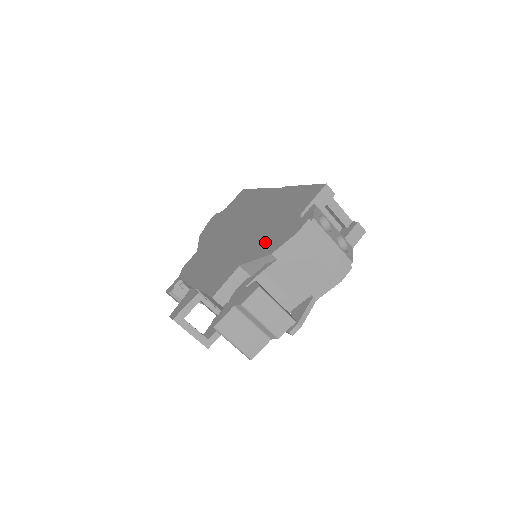
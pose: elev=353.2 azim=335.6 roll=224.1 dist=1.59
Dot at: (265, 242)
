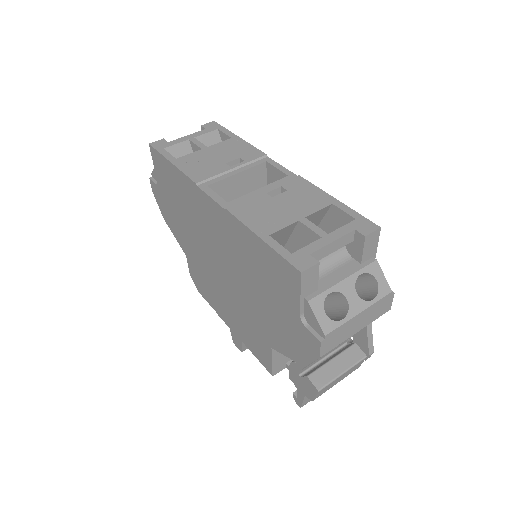
Dot at: (280, 333)
